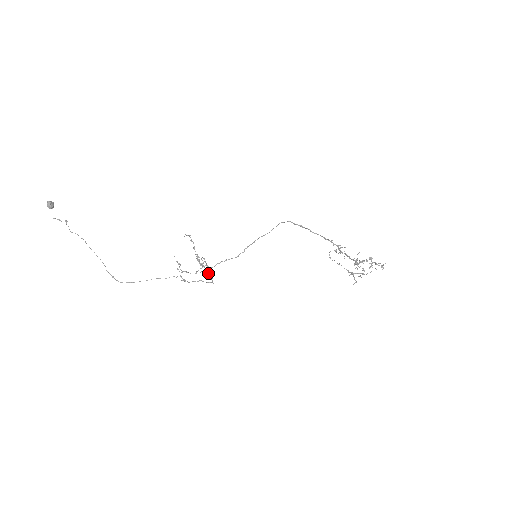
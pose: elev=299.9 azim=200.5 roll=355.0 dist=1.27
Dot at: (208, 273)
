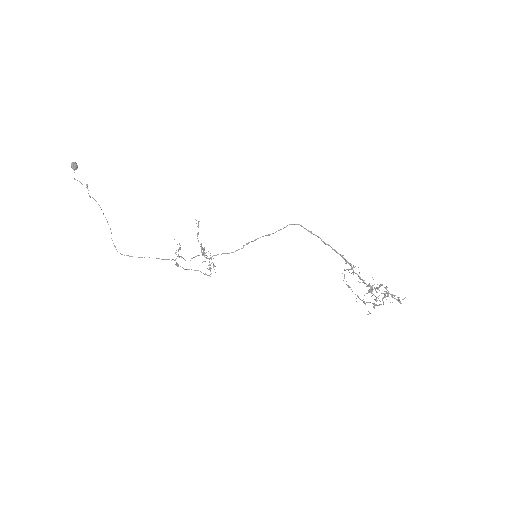
Dot at: occluded
